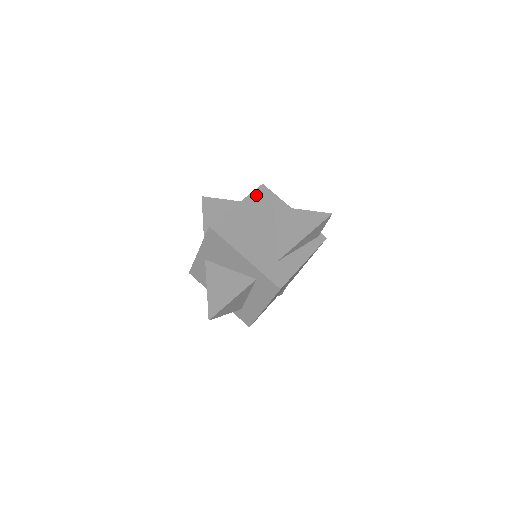
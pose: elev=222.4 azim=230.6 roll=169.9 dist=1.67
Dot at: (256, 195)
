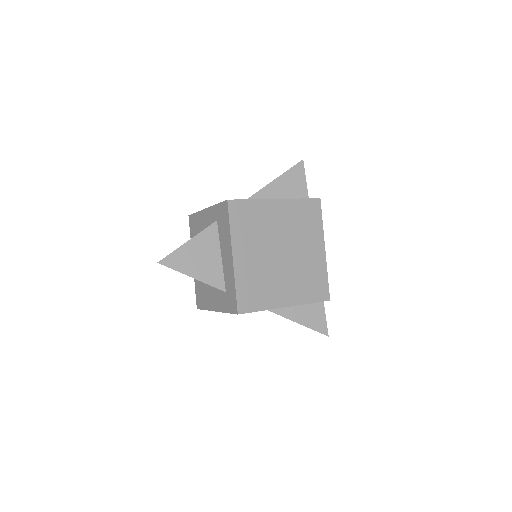
Dot at: occluded
